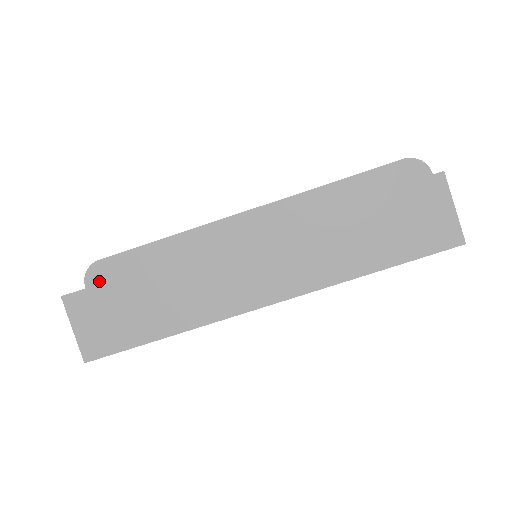
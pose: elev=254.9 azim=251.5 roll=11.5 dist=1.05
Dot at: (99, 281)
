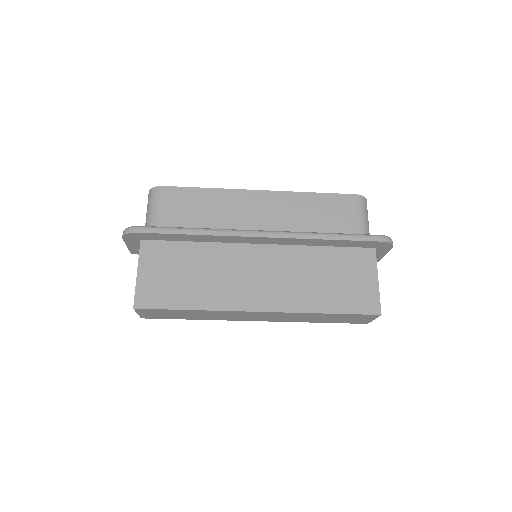
Dot at: (135, 239)
